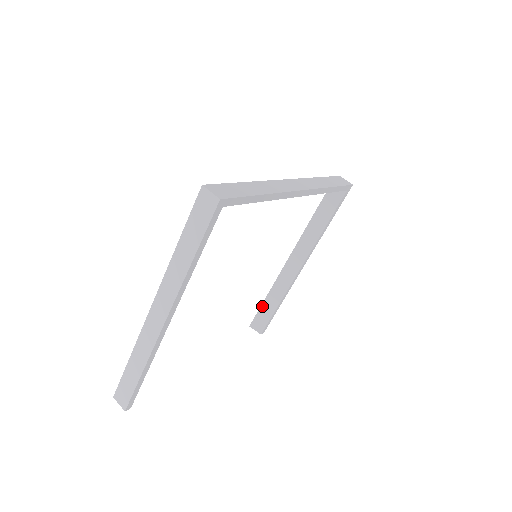
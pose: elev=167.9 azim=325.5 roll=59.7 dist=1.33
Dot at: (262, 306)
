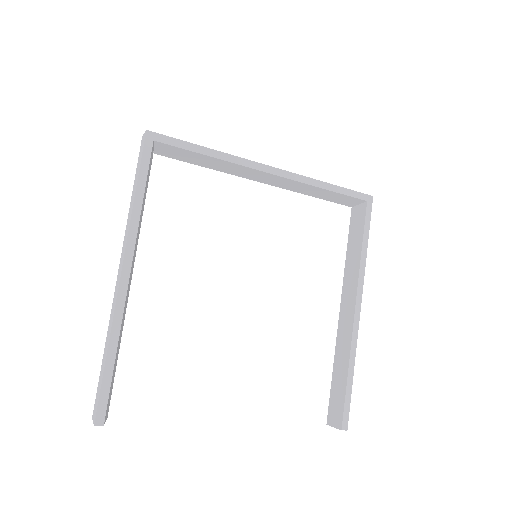
Dot at: (332, 385)
